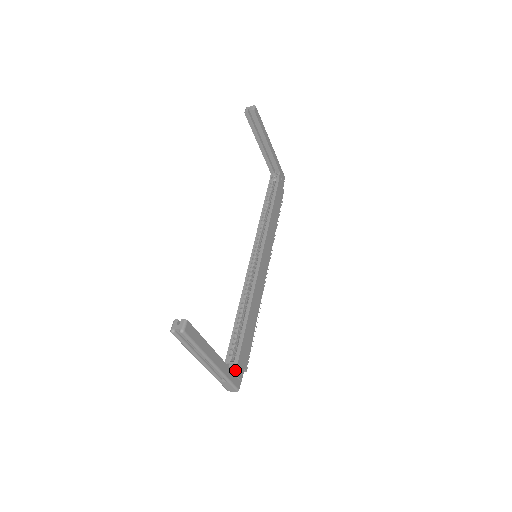
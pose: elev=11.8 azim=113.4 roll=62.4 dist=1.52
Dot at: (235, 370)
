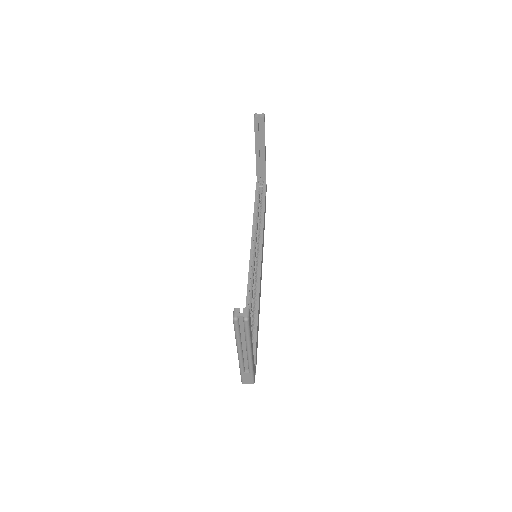
Dot at: (254, 363)
